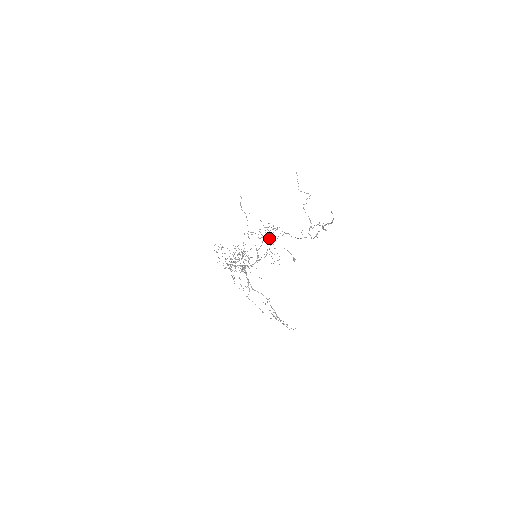
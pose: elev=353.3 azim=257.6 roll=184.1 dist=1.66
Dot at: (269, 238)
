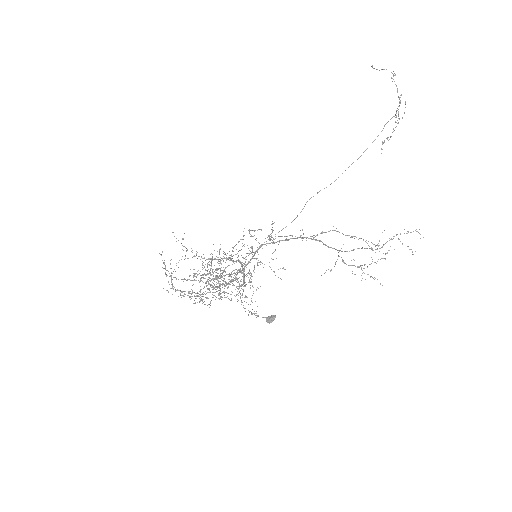
Dot at: (233, 281)
